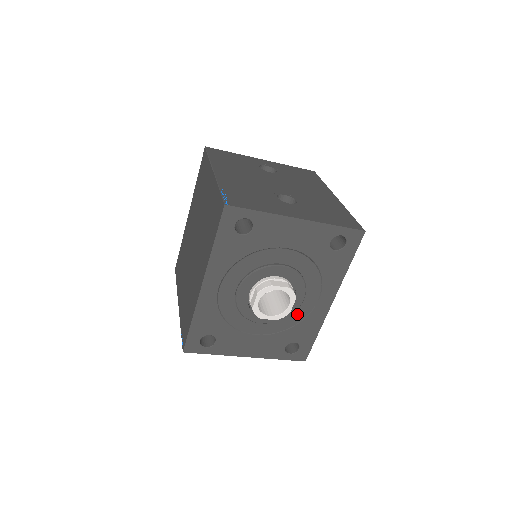
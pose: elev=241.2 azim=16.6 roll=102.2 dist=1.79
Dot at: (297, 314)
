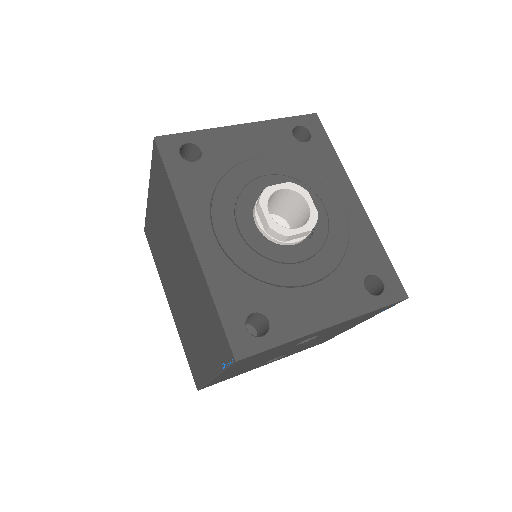
Dot at: (335, 232)
